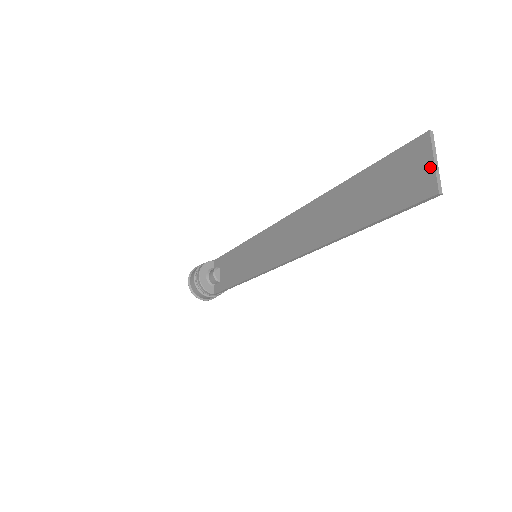
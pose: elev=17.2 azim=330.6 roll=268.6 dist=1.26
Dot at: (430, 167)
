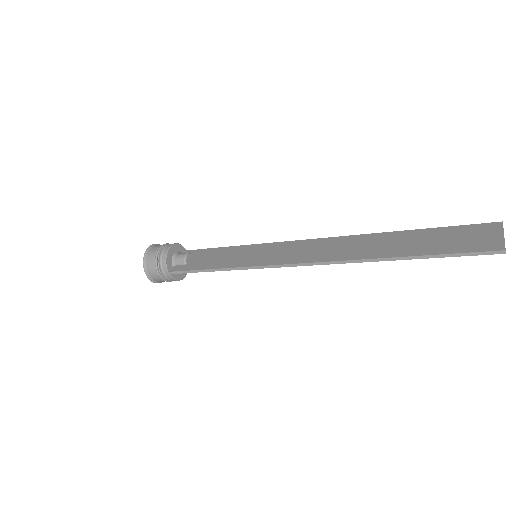
Dot at: (500, 237)
